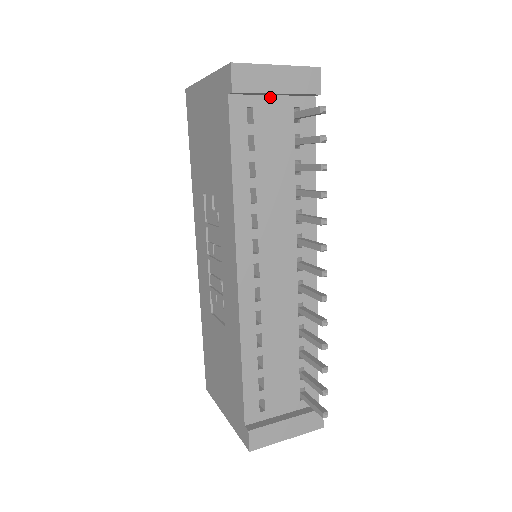
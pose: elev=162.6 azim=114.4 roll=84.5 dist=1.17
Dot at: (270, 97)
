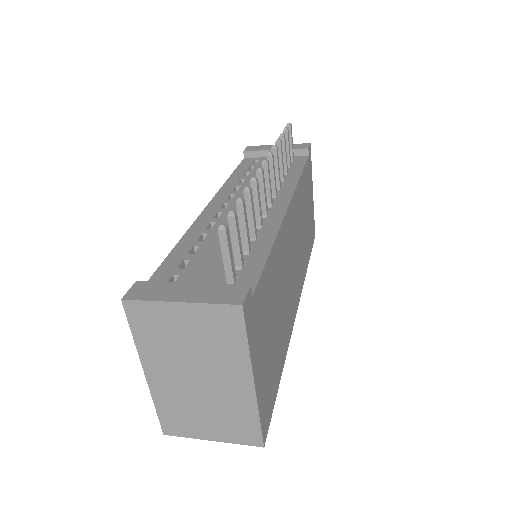
Dot at: occluded
